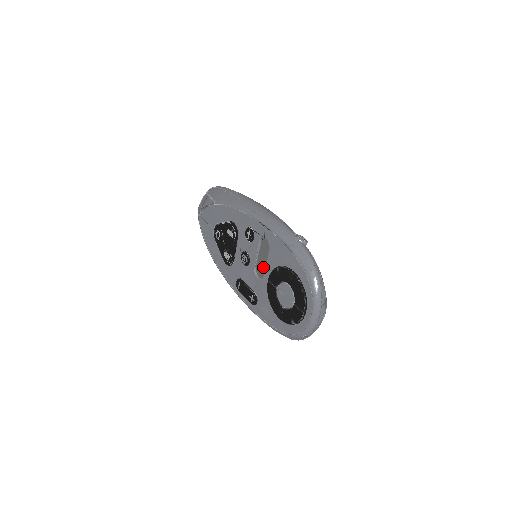
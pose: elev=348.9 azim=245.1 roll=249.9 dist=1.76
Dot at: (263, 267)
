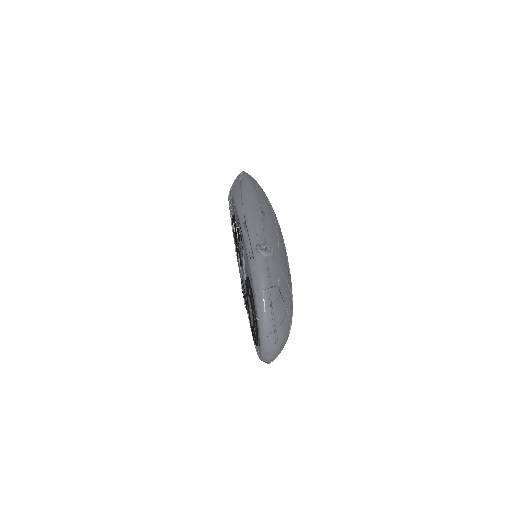
Dot at: occluded
